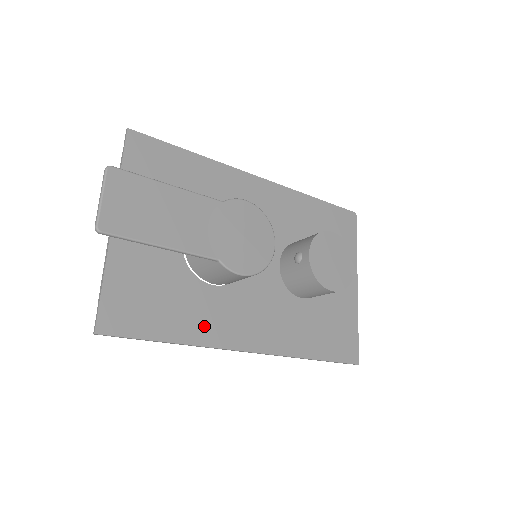
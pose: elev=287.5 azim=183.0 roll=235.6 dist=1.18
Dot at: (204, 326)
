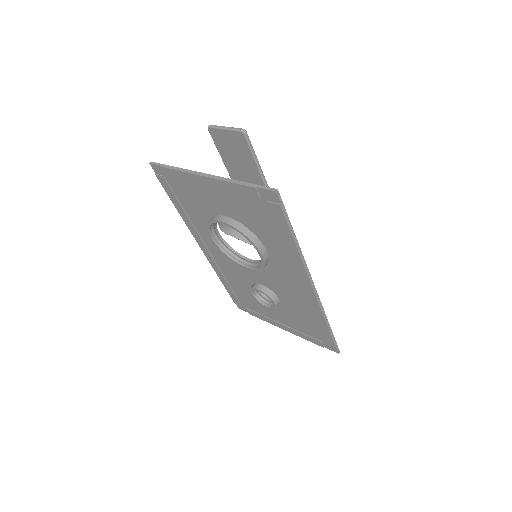
Dot at: occluded
